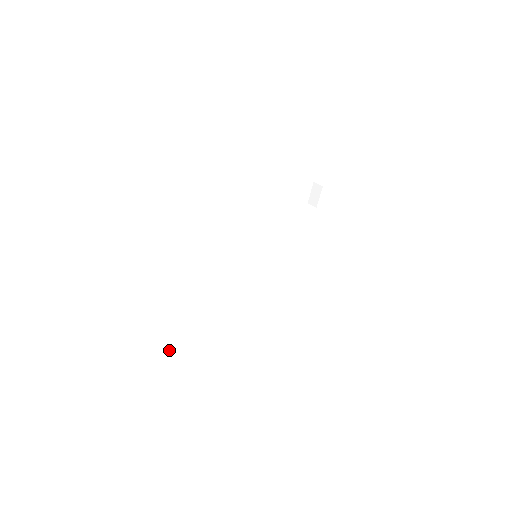
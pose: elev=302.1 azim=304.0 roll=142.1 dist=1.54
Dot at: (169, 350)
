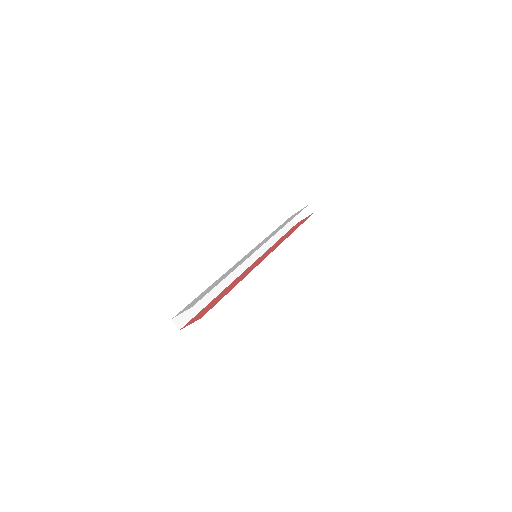
Dot at: (174, 320)
